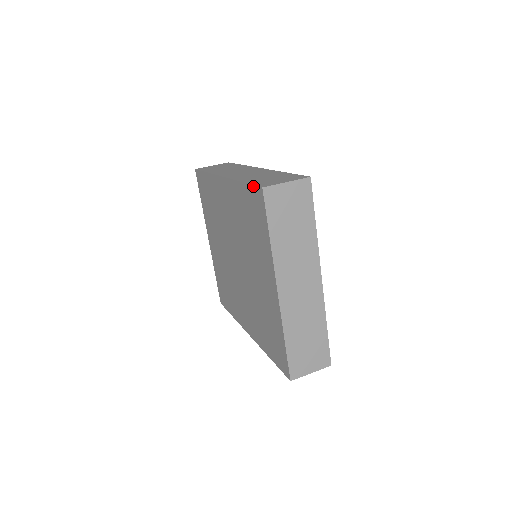
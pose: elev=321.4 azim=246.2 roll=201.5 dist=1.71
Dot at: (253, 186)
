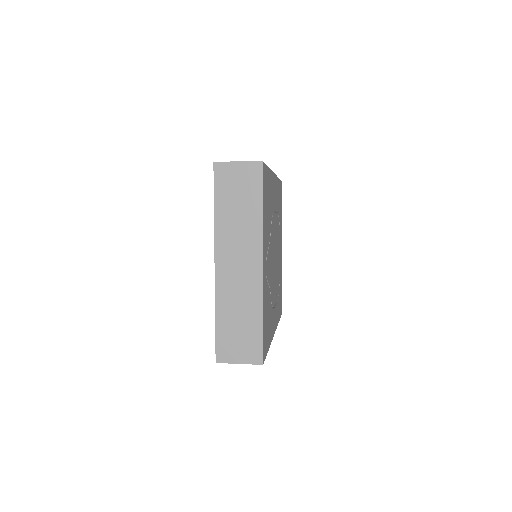
Dot at: occluded
